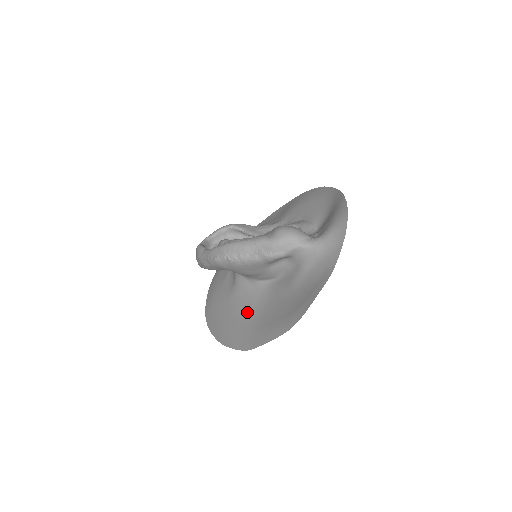
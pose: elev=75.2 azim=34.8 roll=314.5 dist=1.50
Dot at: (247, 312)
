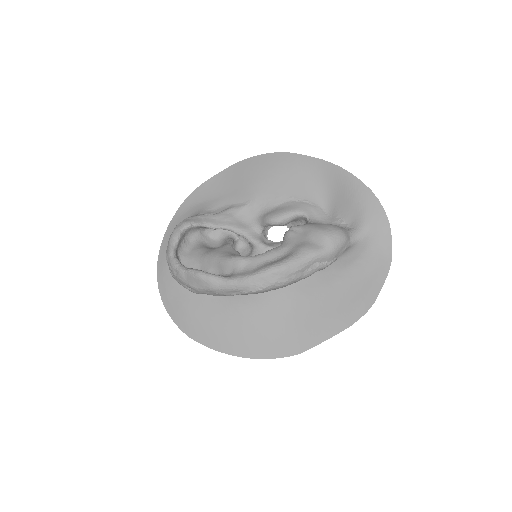
Dot at: (268, 317)
